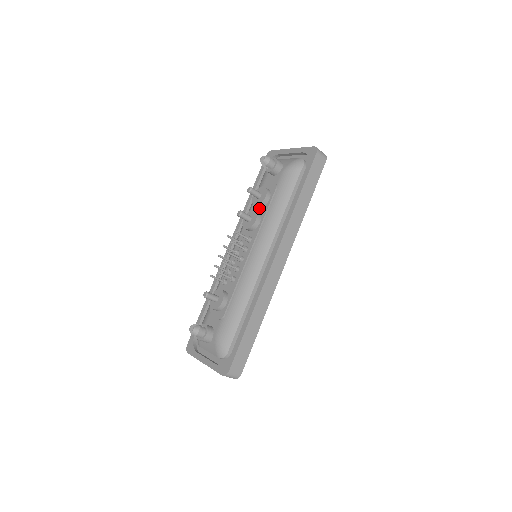
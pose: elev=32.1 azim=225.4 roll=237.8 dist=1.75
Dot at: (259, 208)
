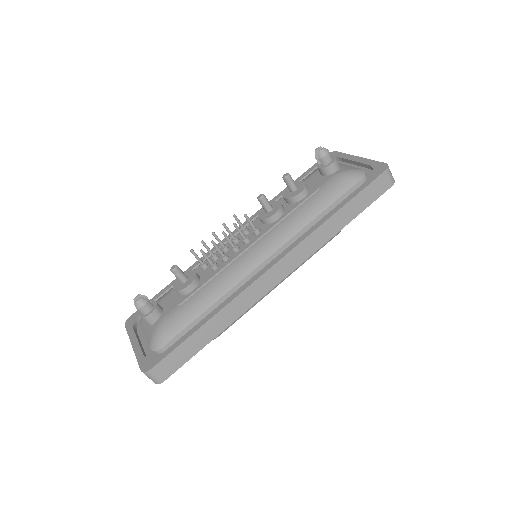
Dot at: (287, 203)
